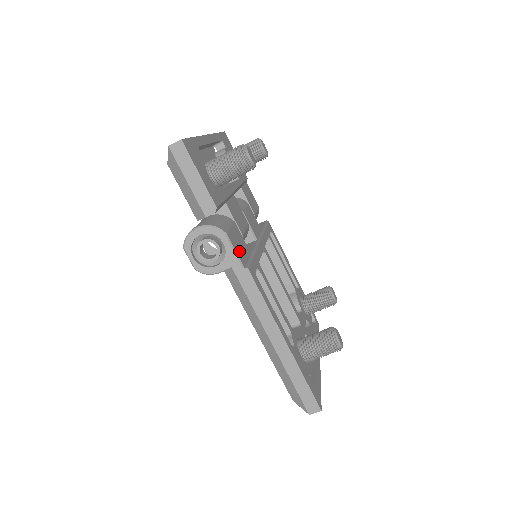
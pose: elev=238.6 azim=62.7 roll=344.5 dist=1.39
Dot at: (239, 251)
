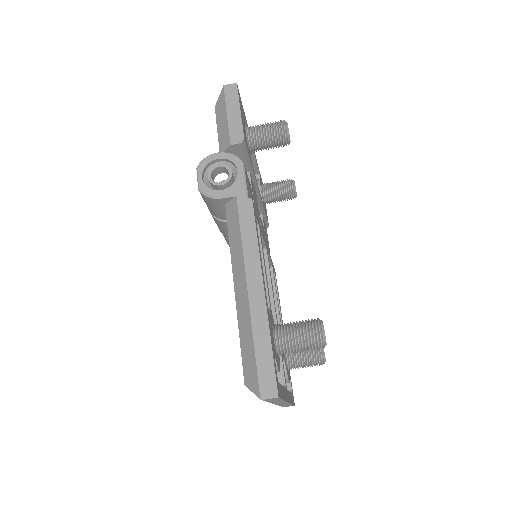
Dot at: (248, 190)
